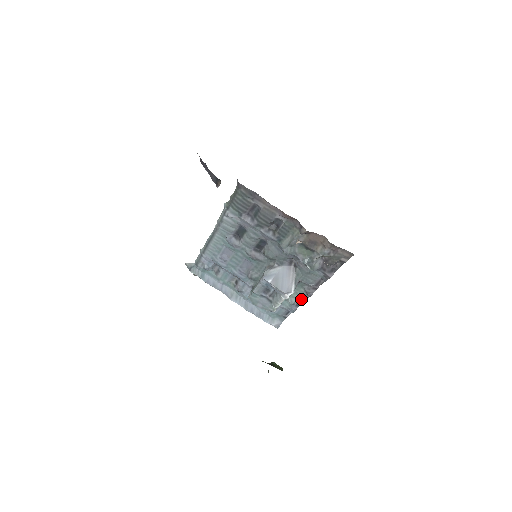
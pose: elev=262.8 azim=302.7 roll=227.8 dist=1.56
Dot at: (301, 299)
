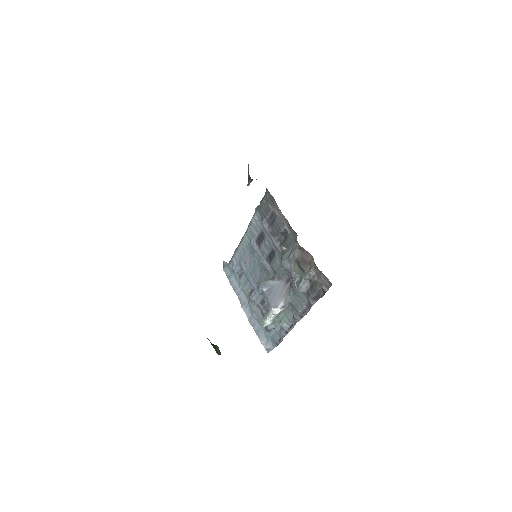
Dot at: (291, 326)
